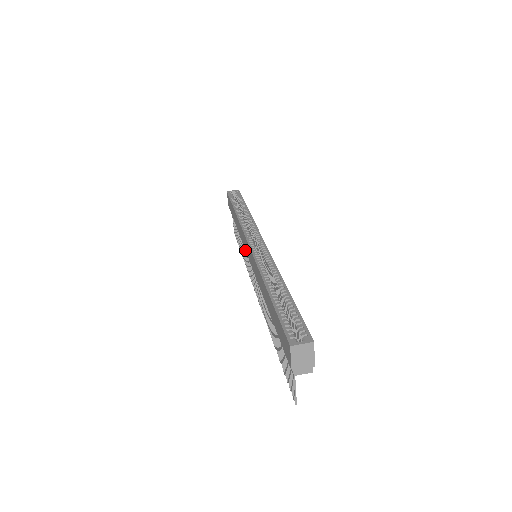
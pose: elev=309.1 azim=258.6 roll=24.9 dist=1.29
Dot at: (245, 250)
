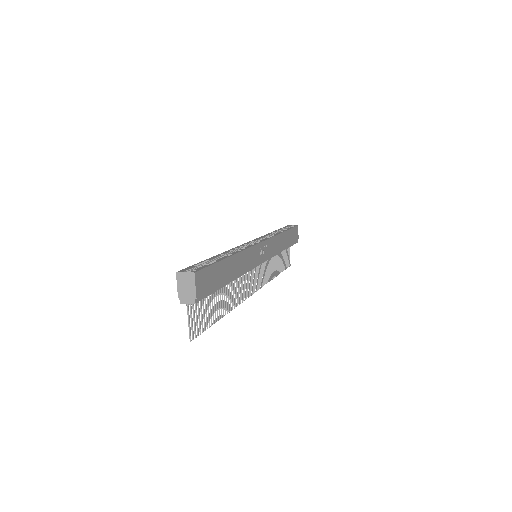
Dot at: occluded
